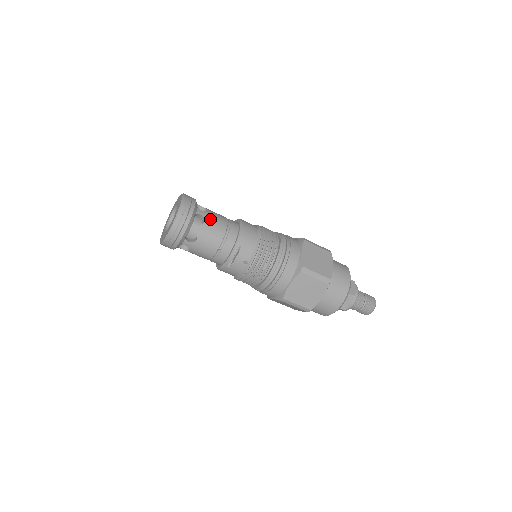
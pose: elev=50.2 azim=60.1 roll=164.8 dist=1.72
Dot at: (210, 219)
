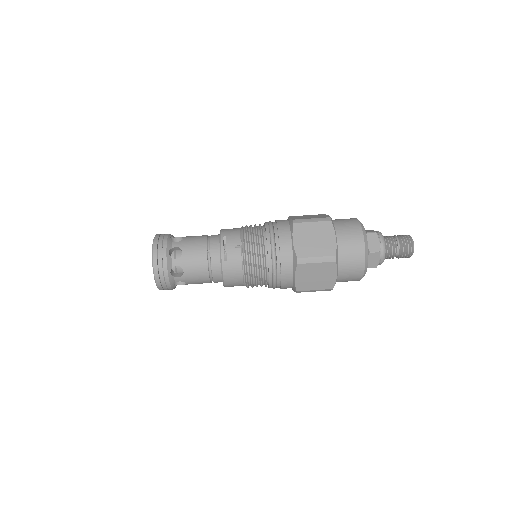
Dot at: (189, 237)
